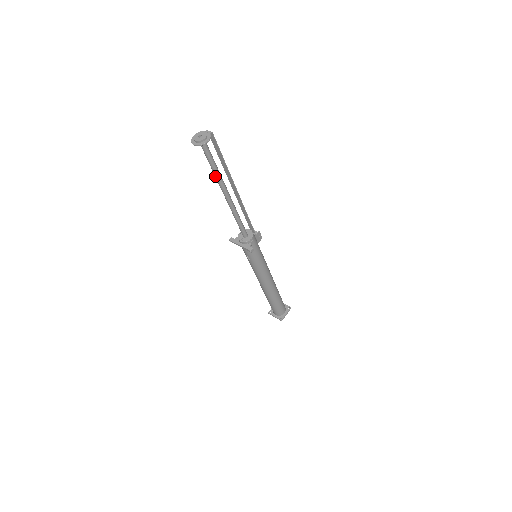
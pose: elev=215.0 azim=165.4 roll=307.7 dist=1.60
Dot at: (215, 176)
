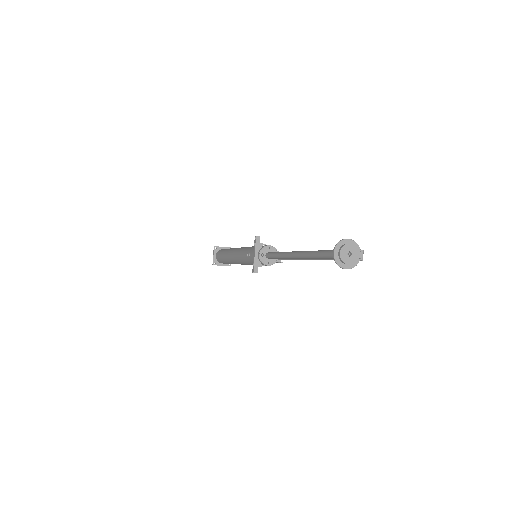
Dot at: (312, 253)
